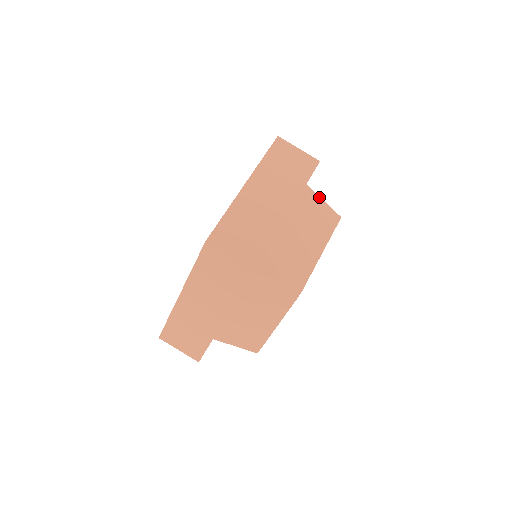
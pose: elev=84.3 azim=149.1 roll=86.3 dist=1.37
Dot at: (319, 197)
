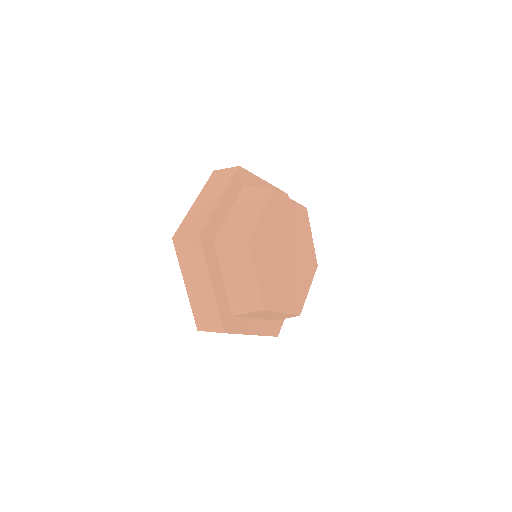
Dot at: (254, 187)
